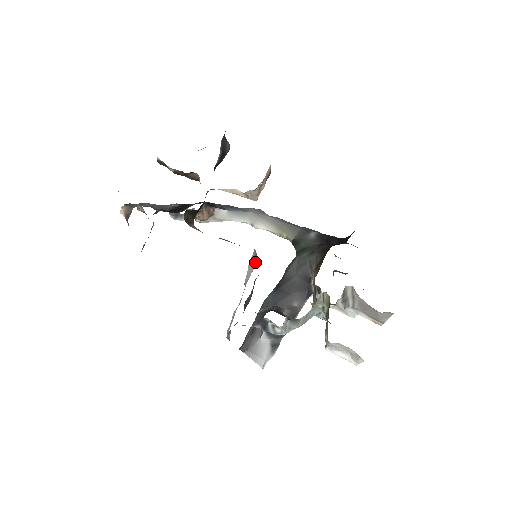
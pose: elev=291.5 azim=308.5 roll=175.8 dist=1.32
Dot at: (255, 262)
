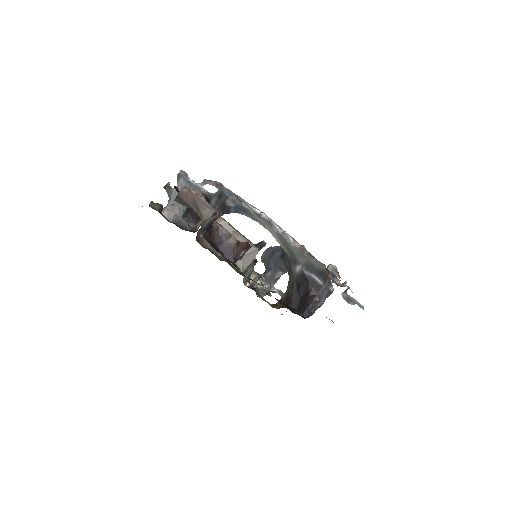
Dot at: (261, 248)
